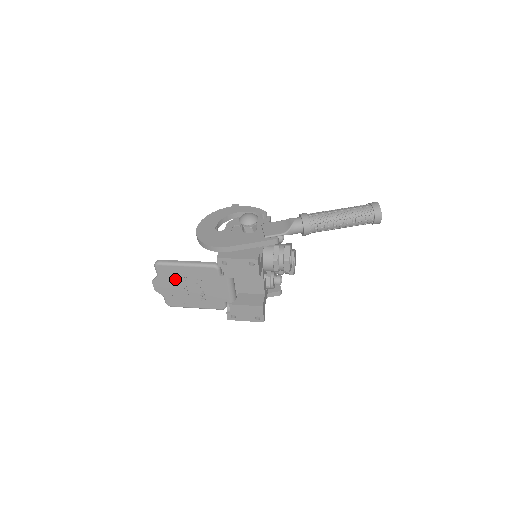
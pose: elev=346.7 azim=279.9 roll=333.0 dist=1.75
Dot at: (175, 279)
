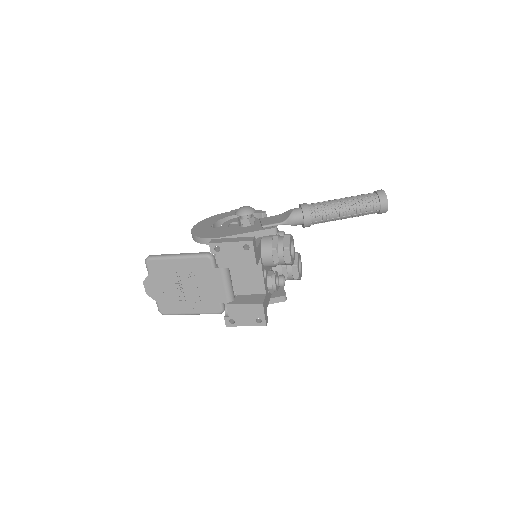
Dot at: (167, 277)
